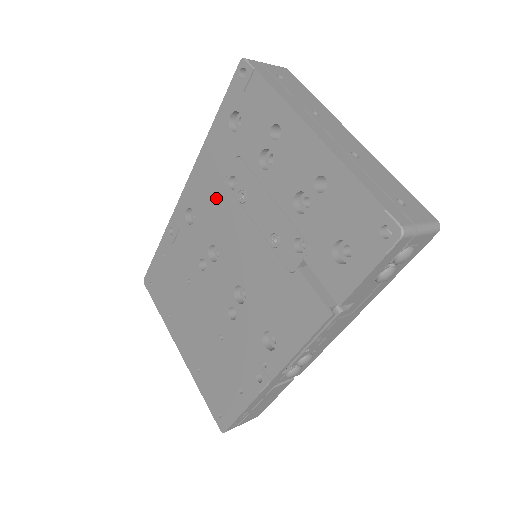
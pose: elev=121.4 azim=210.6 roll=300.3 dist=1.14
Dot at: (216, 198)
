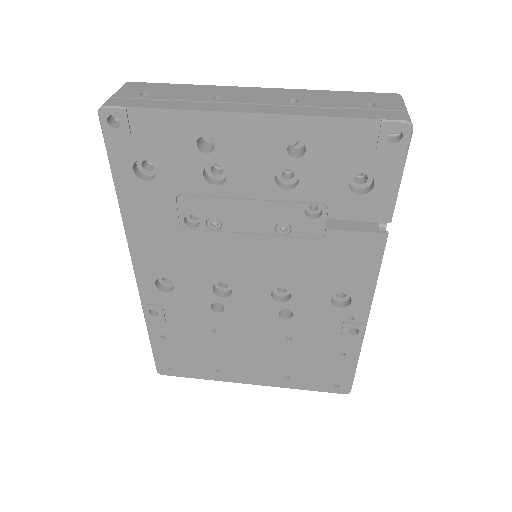
Dot at: (183, 248)
